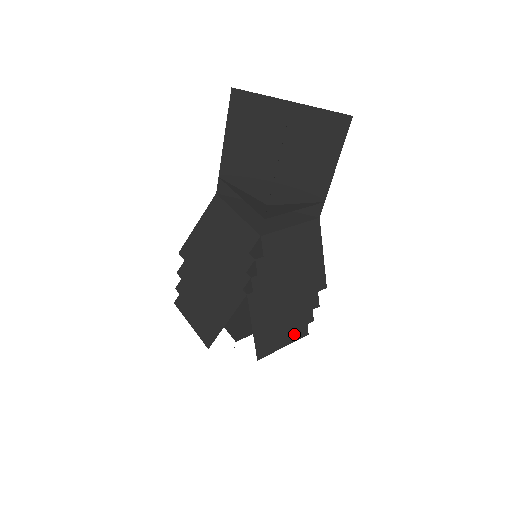
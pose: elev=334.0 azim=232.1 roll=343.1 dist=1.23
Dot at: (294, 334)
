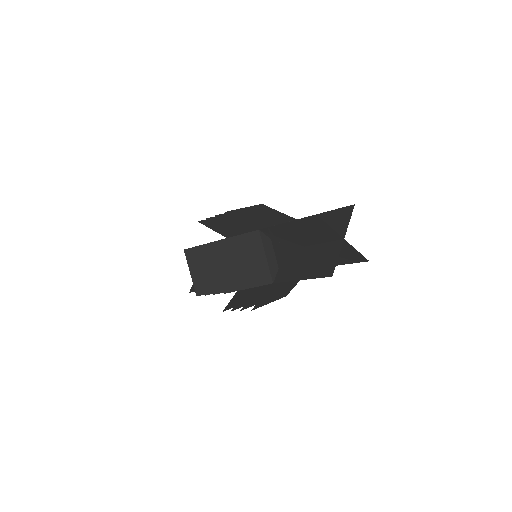
Dot at: occluded
